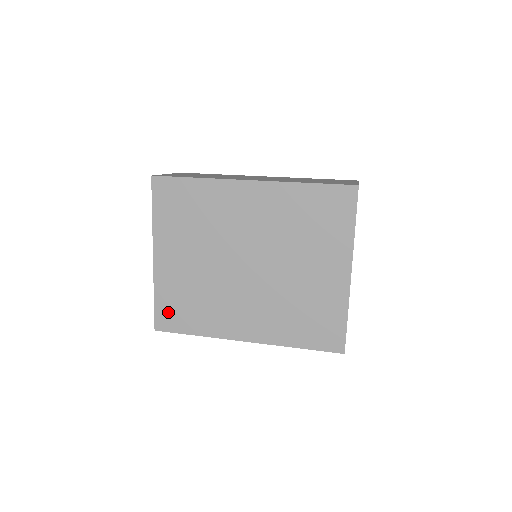
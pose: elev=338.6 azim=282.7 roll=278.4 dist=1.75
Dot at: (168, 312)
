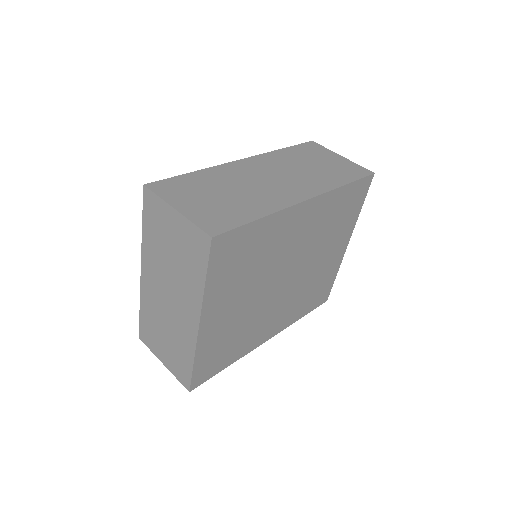
Dot at: (206, 366)
